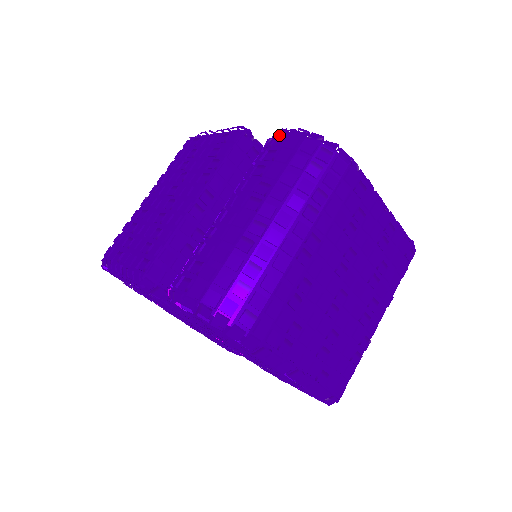
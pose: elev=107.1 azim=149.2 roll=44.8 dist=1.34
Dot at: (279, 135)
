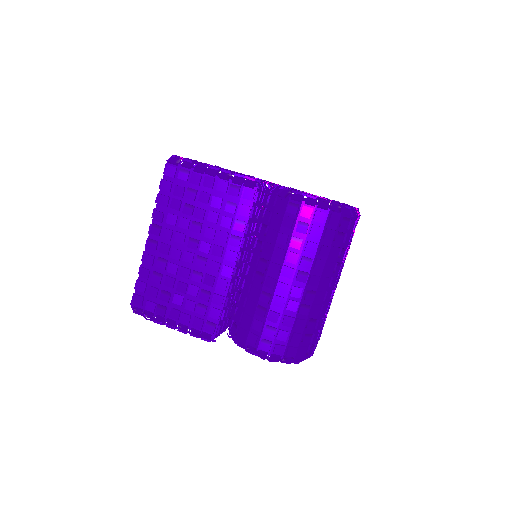
Dot at: (301, 201)
